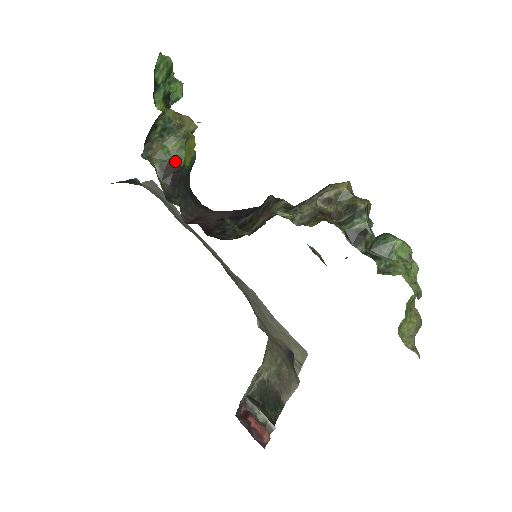
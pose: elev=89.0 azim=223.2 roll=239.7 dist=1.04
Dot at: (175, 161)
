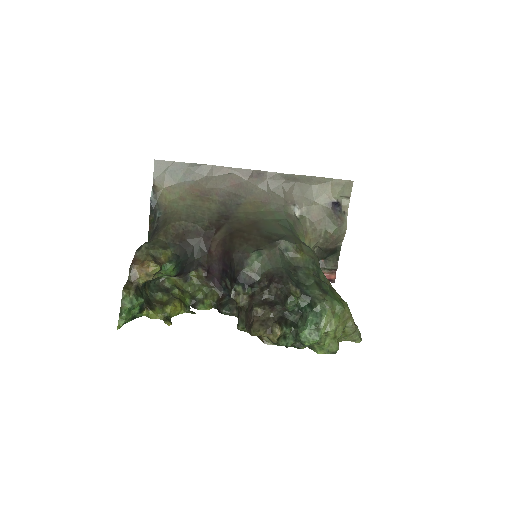
Dot at: (170, 276)
